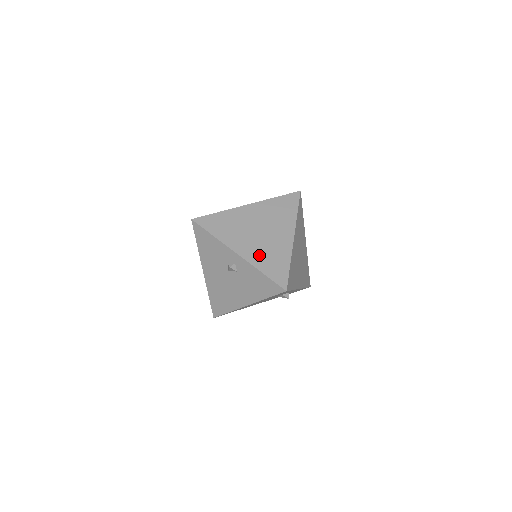
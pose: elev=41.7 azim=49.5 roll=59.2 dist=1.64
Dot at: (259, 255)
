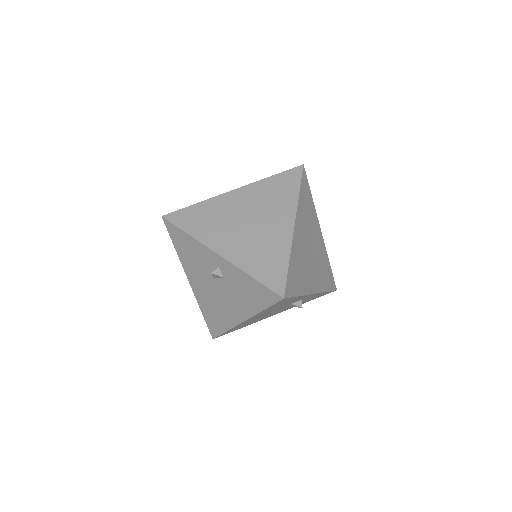
Dot at: (247, 253)
